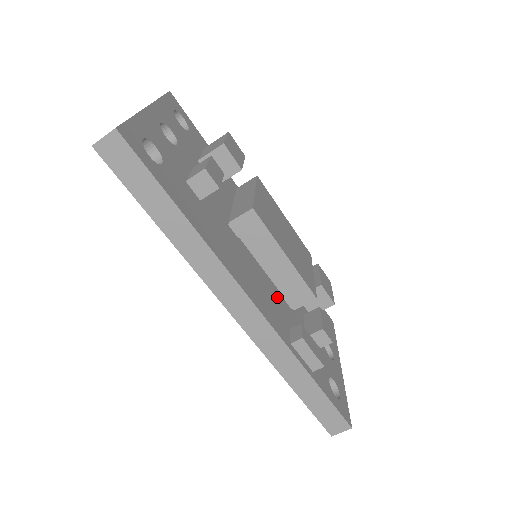
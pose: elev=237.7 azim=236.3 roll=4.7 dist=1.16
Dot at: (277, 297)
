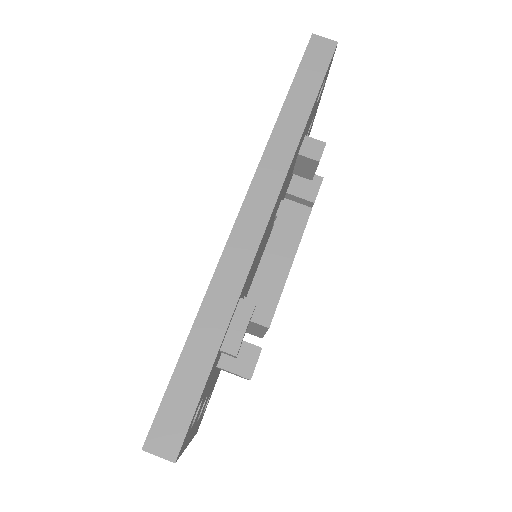
Dot at: (249, 282)
